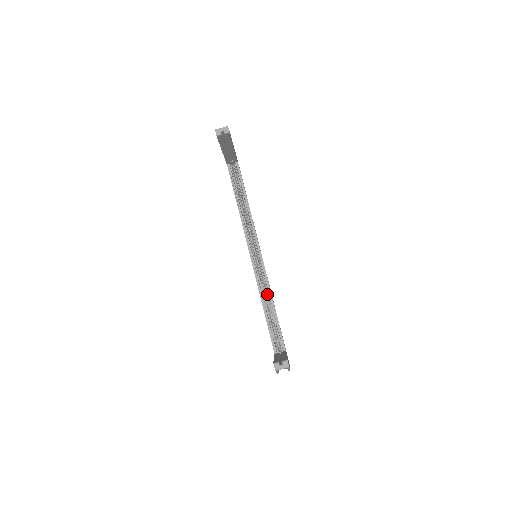
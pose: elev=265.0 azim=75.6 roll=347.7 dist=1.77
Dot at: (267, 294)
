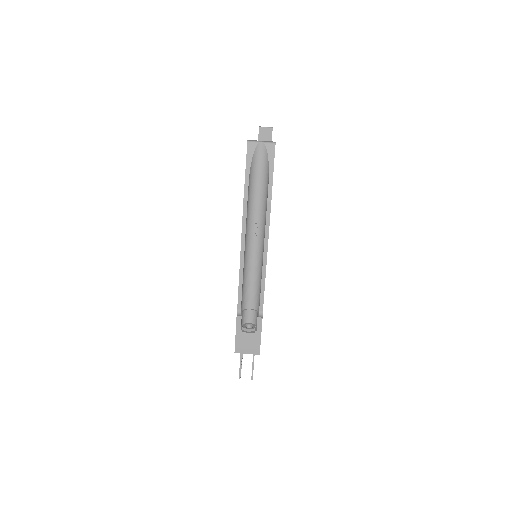
Dot at: occluded
